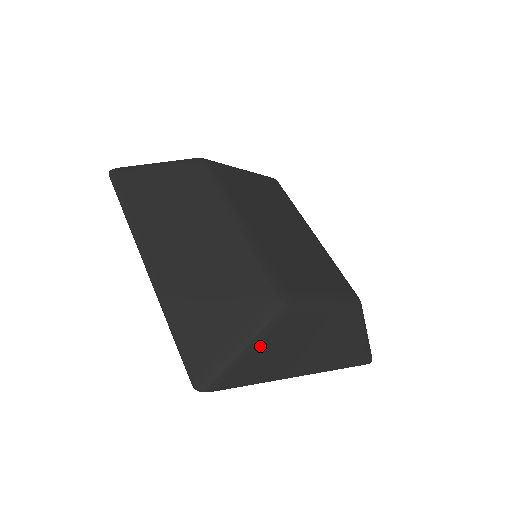
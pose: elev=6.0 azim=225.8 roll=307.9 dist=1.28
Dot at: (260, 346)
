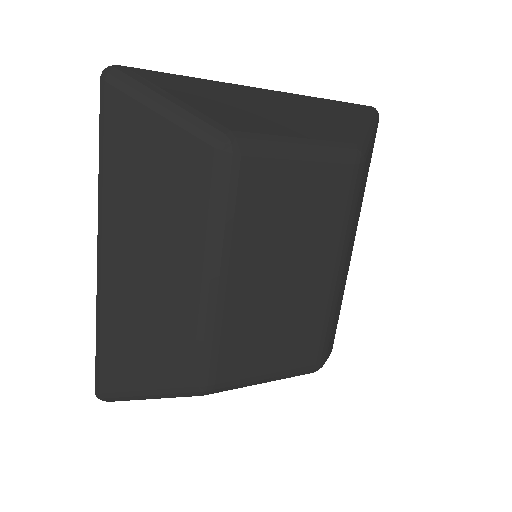
Dot at: occluded
